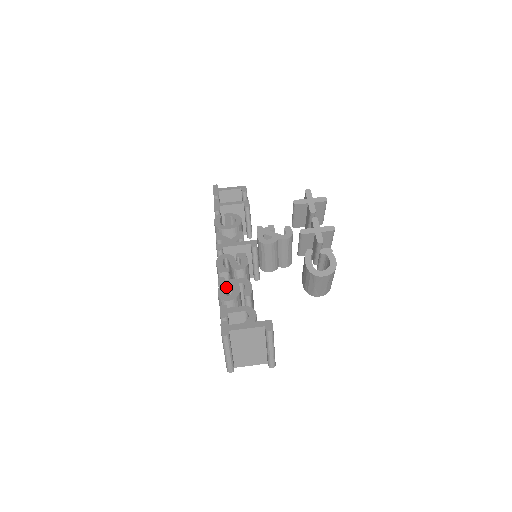
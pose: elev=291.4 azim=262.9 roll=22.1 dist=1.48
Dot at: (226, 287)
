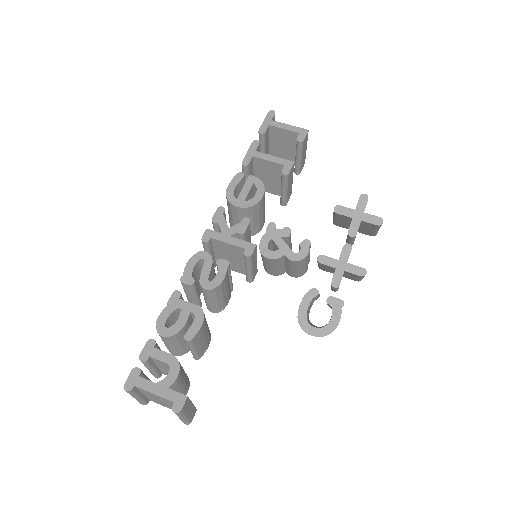
Dot at: (173, 311)
